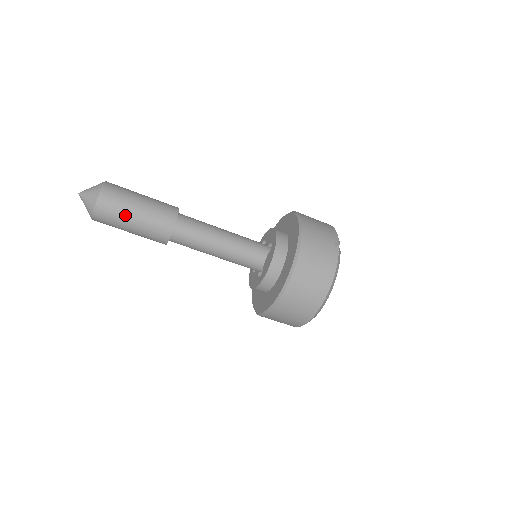
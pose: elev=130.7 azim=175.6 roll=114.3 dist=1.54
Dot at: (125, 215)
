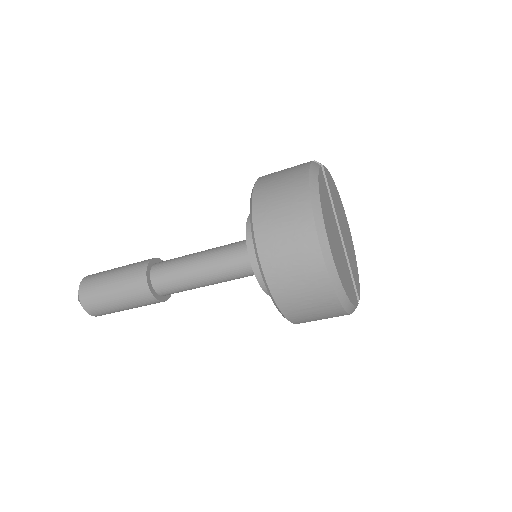
Dot at: (103, 284)
